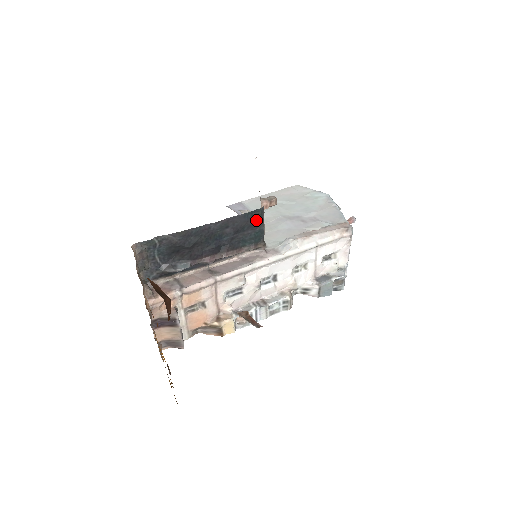
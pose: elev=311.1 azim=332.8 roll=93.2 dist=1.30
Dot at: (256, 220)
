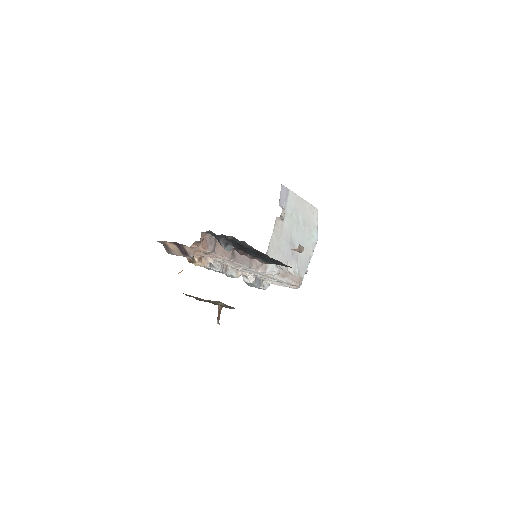
Dot at: (283, 265)
